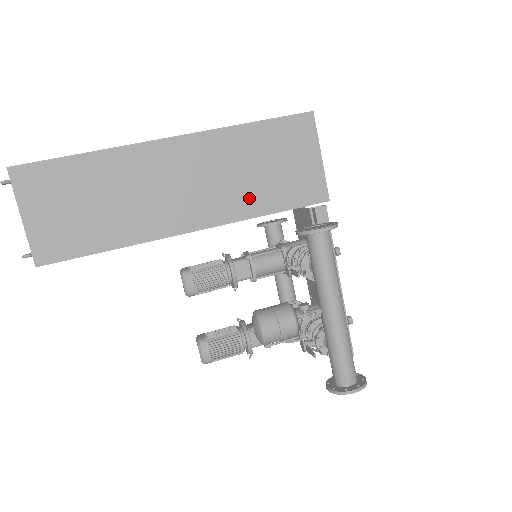
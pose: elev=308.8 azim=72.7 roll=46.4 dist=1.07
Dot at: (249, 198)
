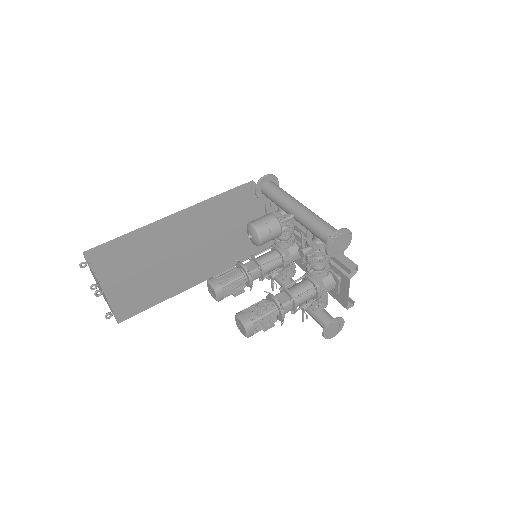
Dot at: (231, 220)
